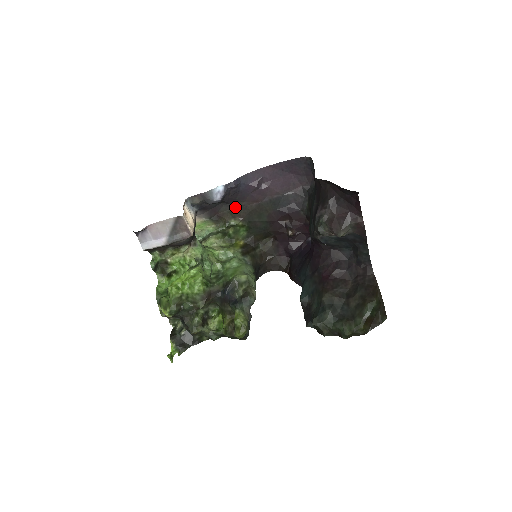
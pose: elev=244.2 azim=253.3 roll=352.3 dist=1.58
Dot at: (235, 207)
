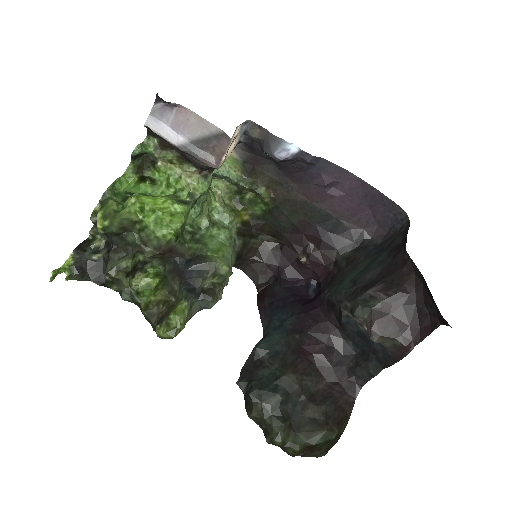
Dot at: (280, 179)
